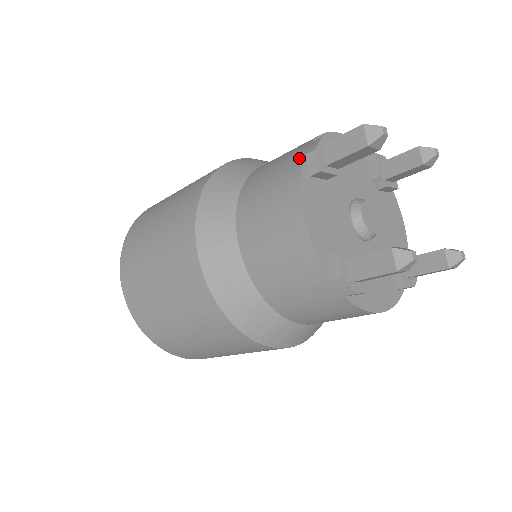
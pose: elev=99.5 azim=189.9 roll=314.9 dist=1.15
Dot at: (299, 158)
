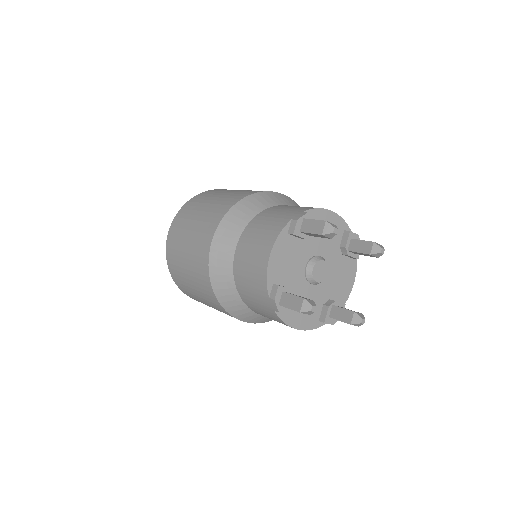
Dot at: (288, 219)
